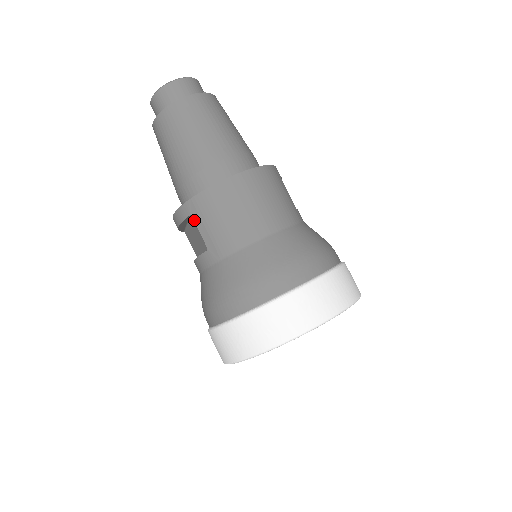
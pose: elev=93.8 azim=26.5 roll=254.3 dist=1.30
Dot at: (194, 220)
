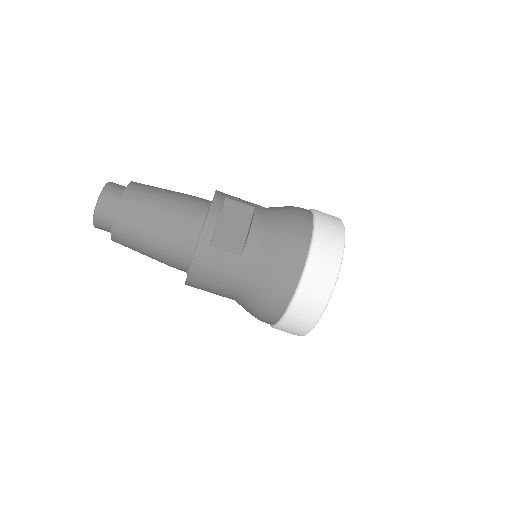
Dot at: occluded
